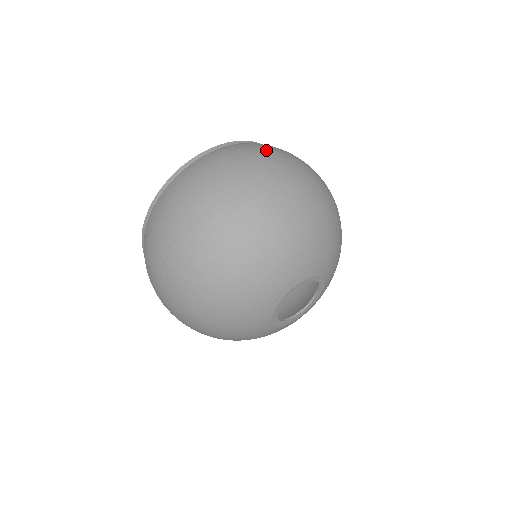
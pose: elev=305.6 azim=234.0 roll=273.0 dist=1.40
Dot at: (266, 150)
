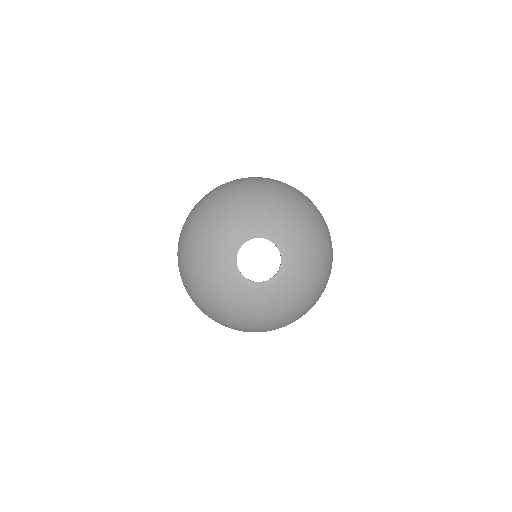
Dot at: occluded
